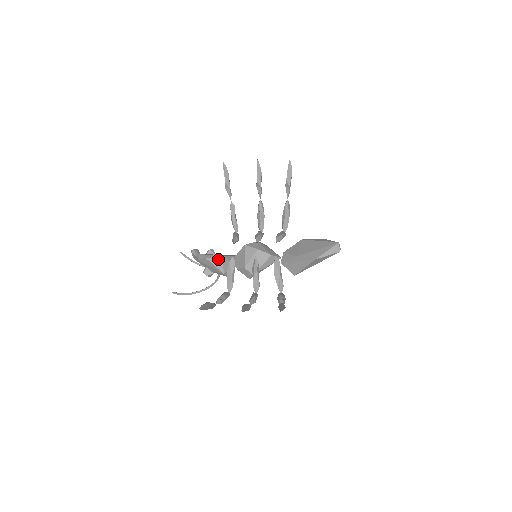
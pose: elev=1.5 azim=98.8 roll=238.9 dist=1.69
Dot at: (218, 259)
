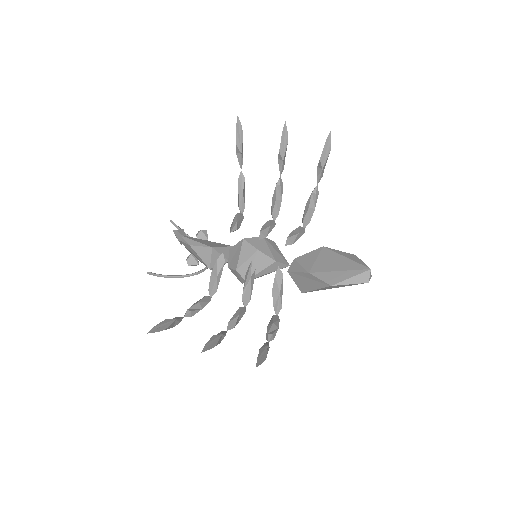
Dot at: (205, 250)
